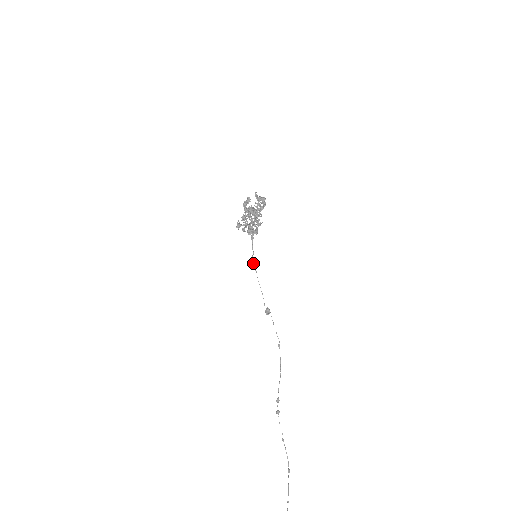
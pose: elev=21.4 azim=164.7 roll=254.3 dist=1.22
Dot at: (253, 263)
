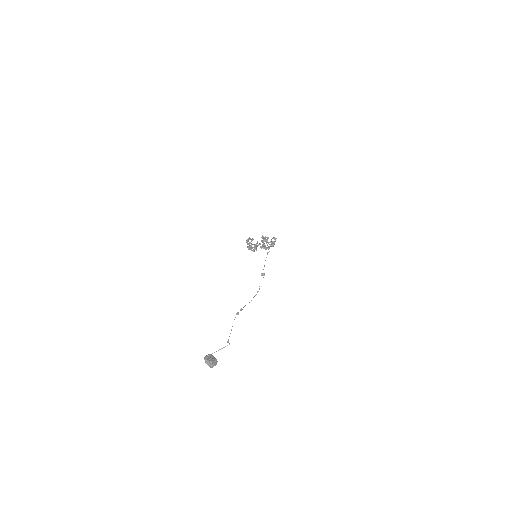
Dot at: occluded
